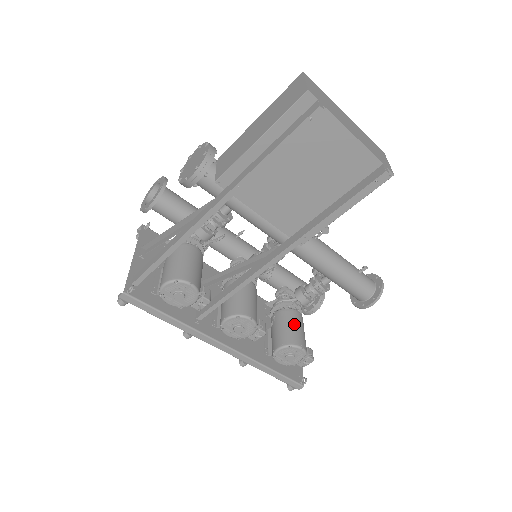
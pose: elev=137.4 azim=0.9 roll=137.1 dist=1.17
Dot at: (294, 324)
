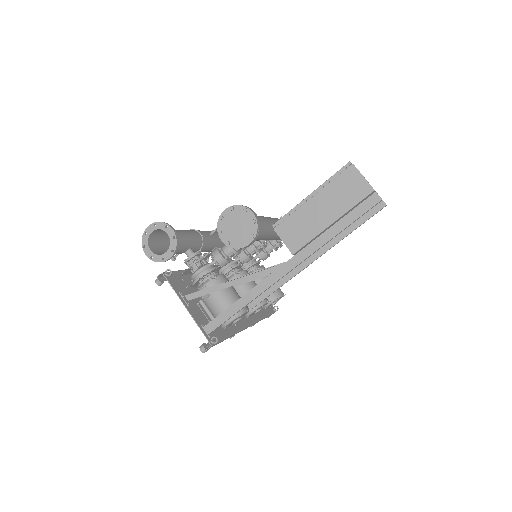
Dot at: occluded
